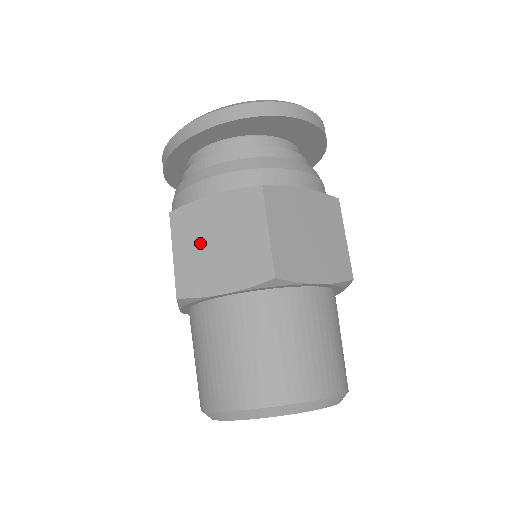
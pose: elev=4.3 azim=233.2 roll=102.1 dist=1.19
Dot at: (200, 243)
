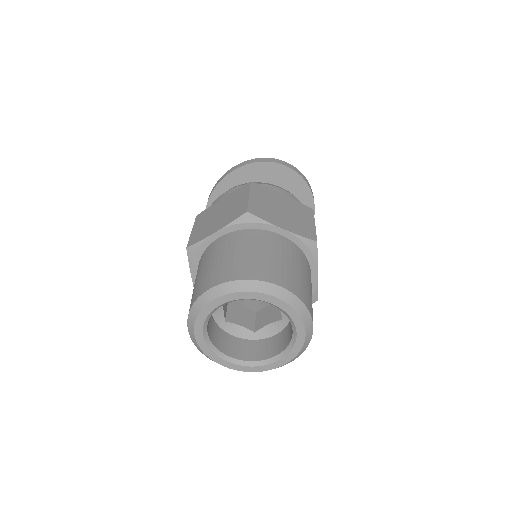
Dot at: (209, 219)
